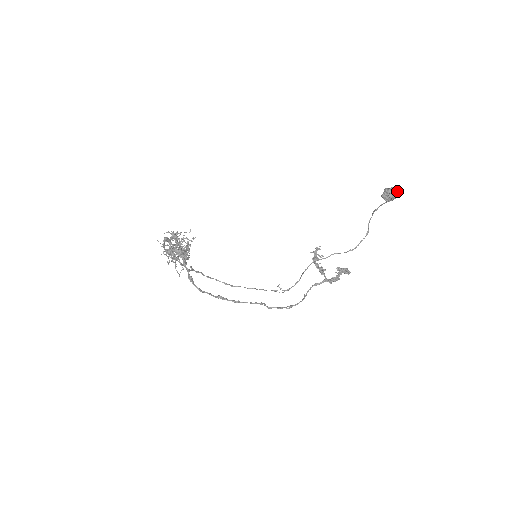
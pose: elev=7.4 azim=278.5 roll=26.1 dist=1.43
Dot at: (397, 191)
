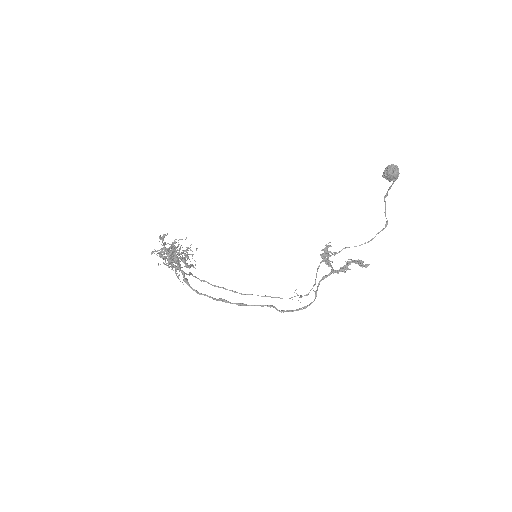
Dot at: (397, 167)
